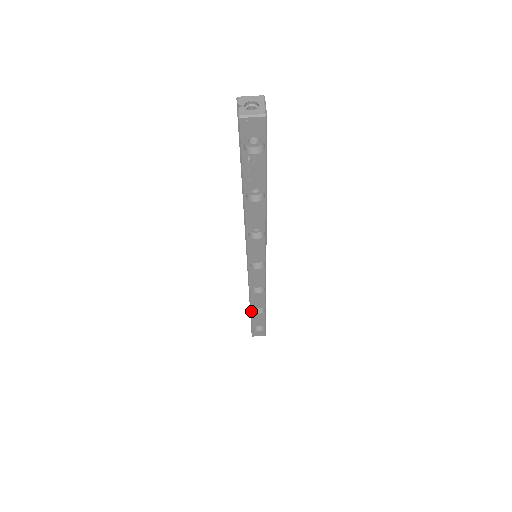
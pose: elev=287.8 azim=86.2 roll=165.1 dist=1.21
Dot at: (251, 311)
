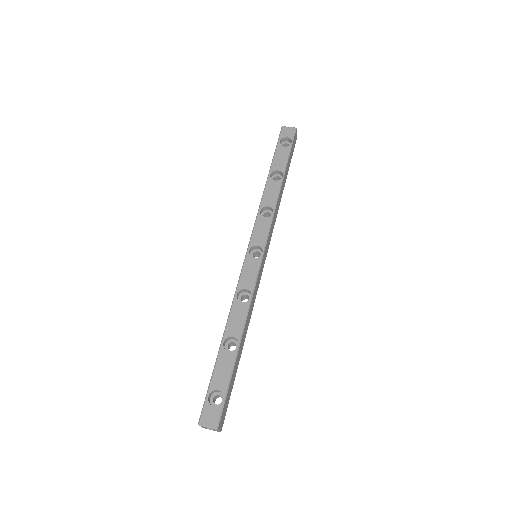
Dot at: (222, 343)
